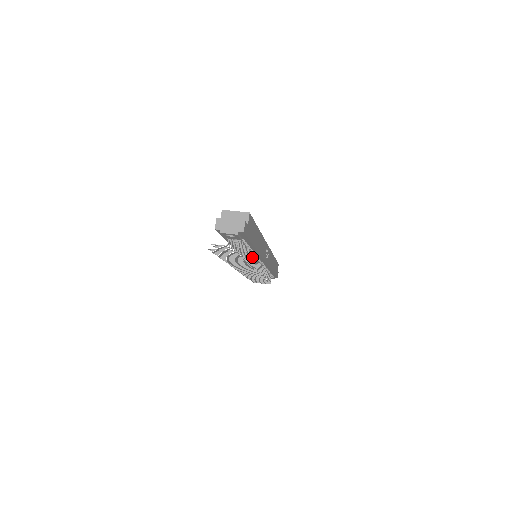
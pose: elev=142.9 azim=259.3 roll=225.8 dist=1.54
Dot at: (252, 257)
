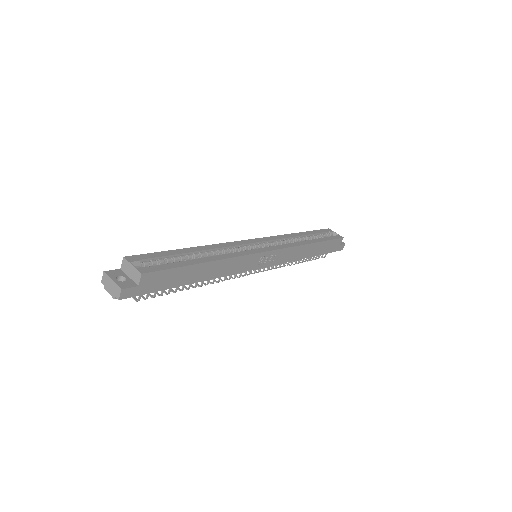
Dot at: occluded
